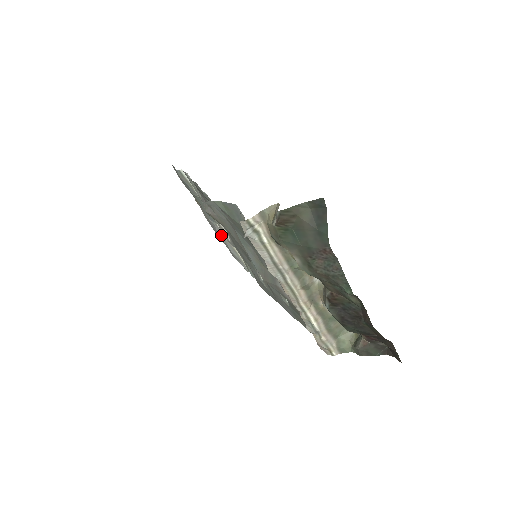
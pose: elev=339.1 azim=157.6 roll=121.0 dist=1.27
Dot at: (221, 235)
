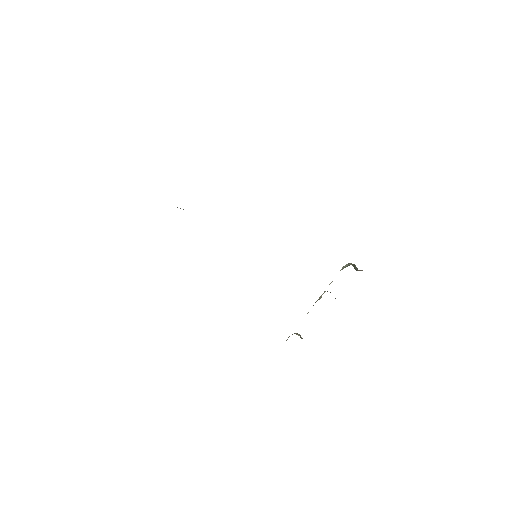
Dot at: occluded
